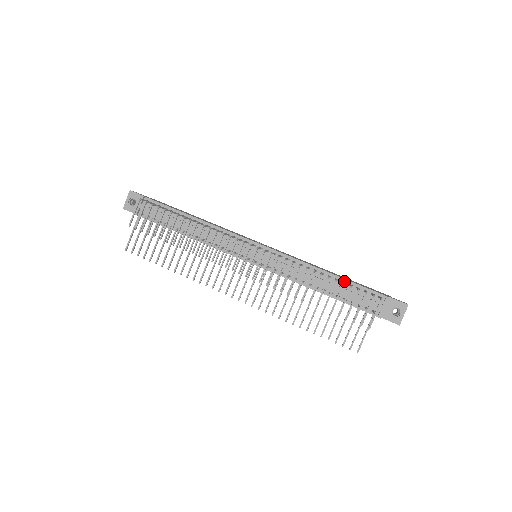
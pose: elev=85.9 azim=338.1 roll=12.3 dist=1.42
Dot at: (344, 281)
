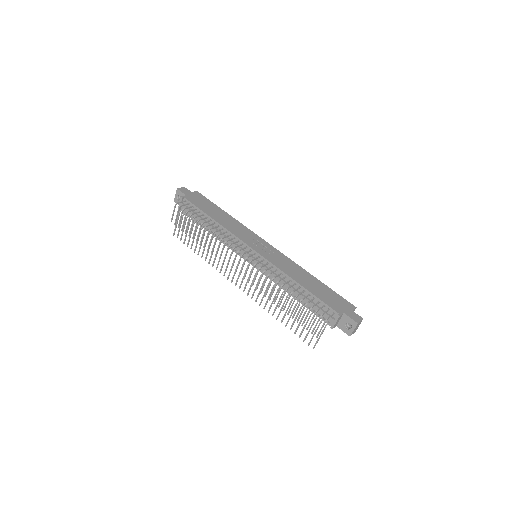
Dot at: (310, 294)
